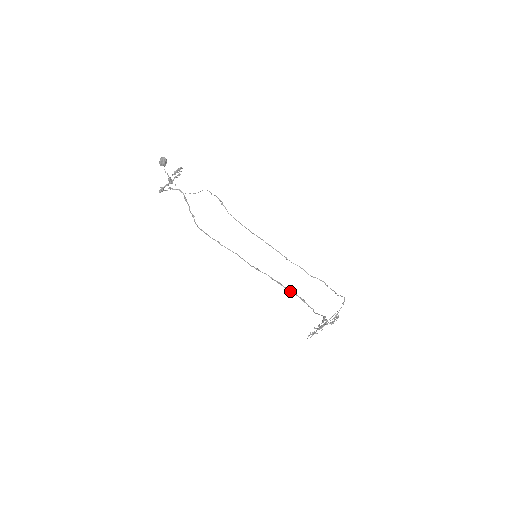
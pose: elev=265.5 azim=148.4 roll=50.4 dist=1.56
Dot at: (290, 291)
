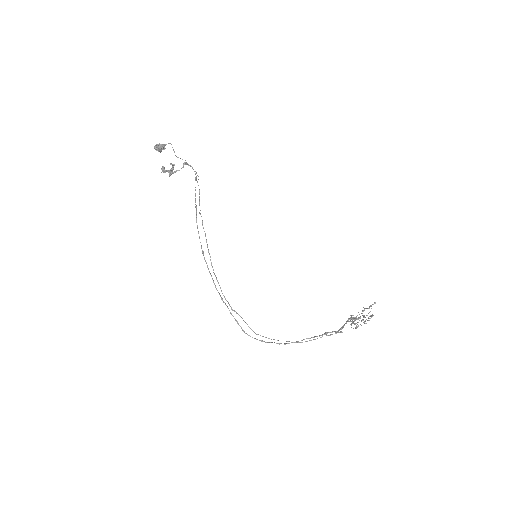
Dot at: (244, 332)
